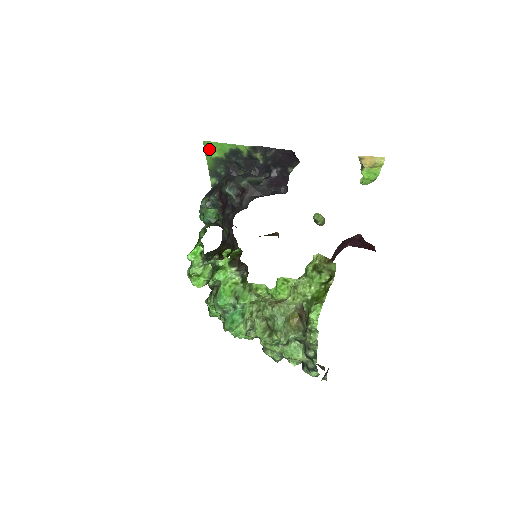
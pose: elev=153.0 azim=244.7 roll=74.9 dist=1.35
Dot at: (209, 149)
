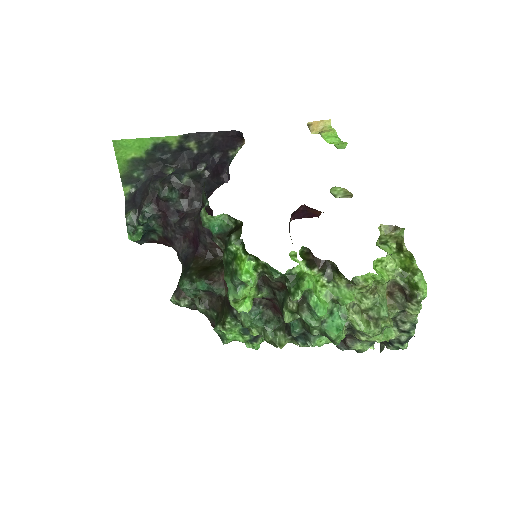
Dot at: (122, 149)
